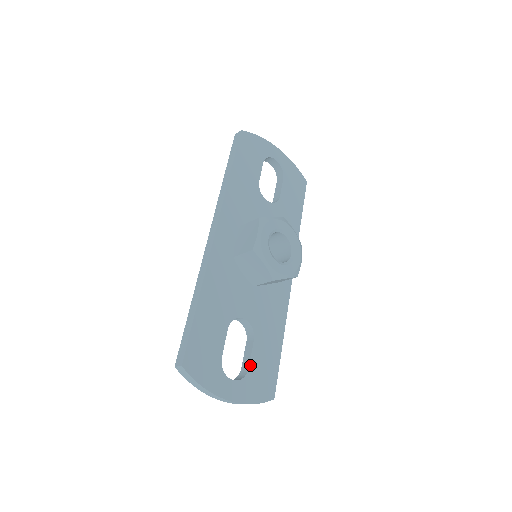
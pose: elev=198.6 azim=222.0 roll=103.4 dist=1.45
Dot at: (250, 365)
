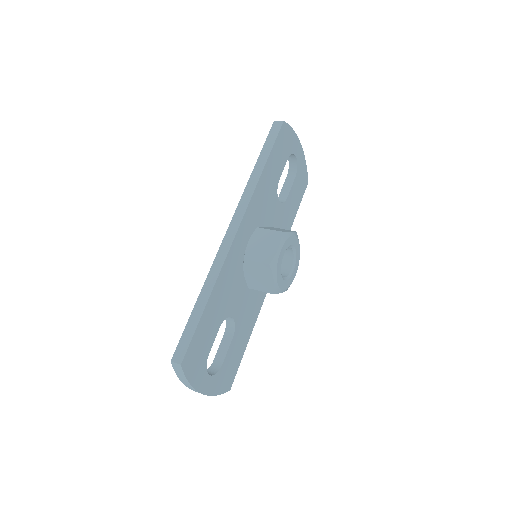
Dot at: (224, 361)
